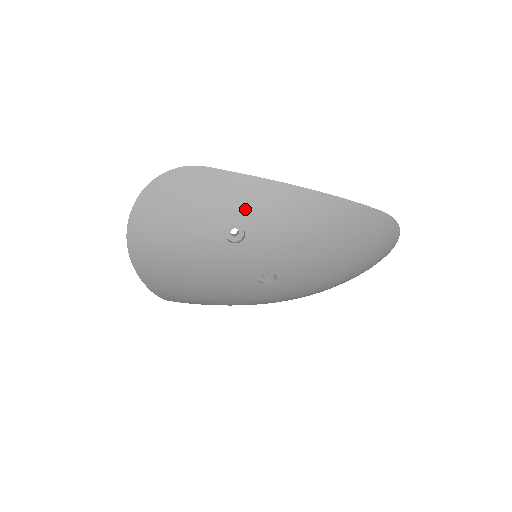
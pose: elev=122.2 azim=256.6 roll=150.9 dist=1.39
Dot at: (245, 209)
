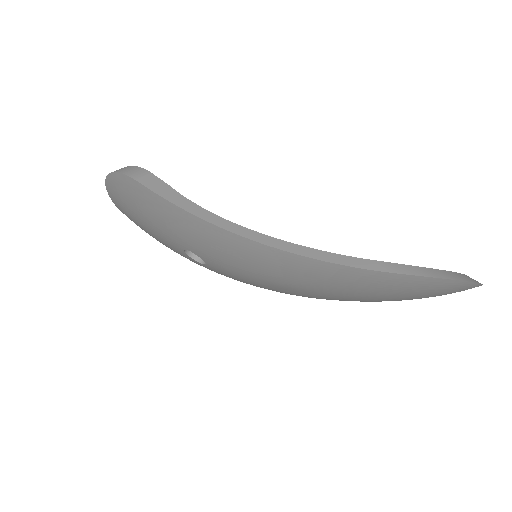
Dot at: (189, 241)
